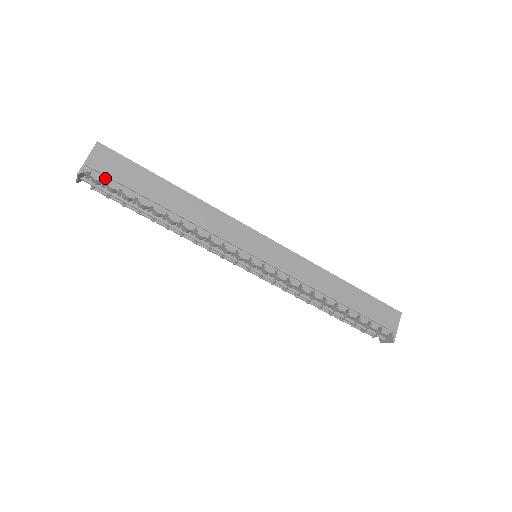
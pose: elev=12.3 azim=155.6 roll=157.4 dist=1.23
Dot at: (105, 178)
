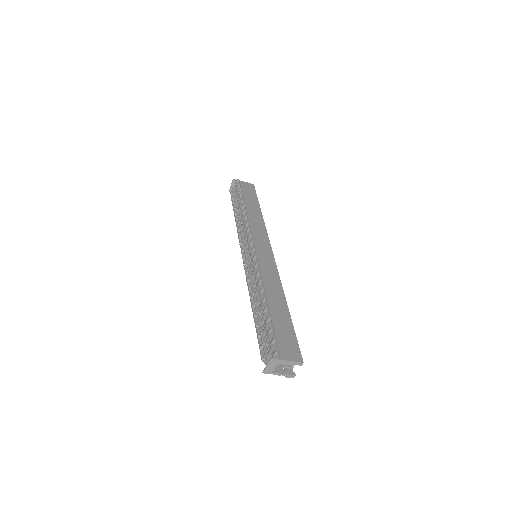
Dot at: (239, 184)
